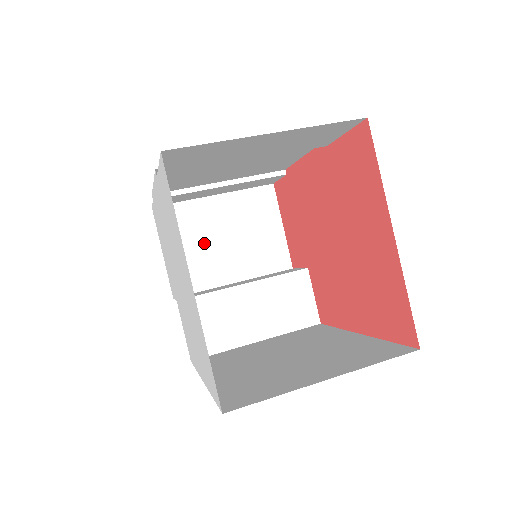
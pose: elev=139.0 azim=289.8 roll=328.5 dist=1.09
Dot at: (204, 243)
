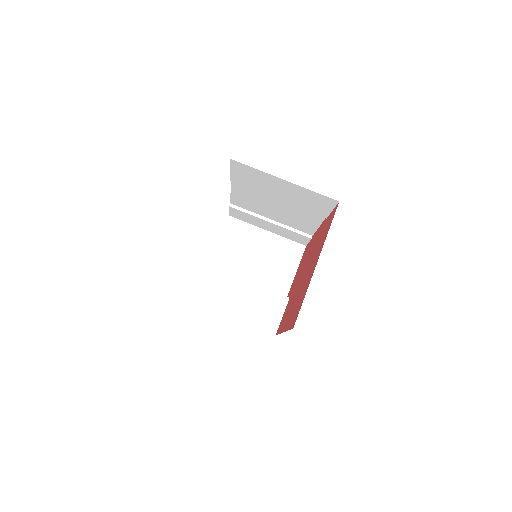
Dot at: (243, 252)
